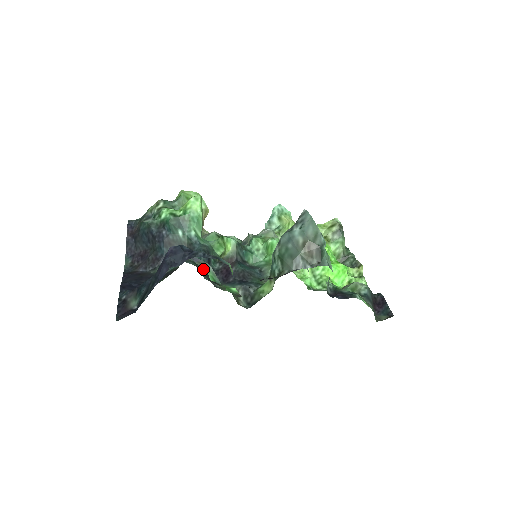
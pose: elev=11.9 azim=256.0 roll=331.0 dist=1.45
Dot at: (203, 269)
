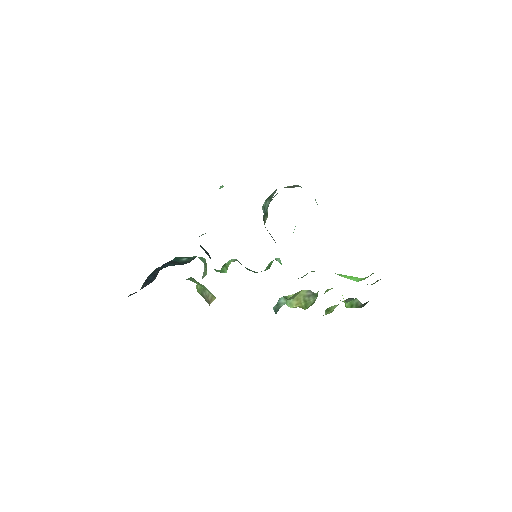
Dot at: occluded
